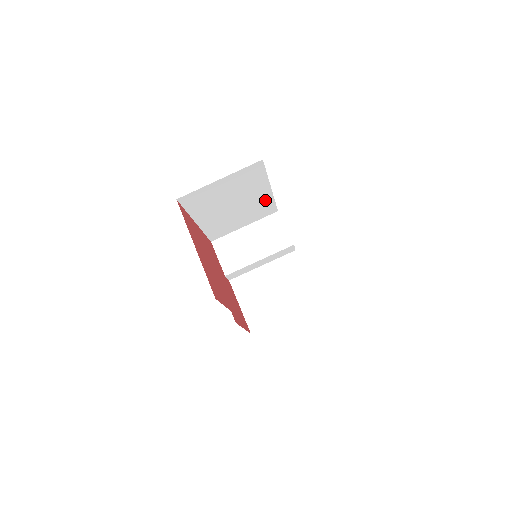
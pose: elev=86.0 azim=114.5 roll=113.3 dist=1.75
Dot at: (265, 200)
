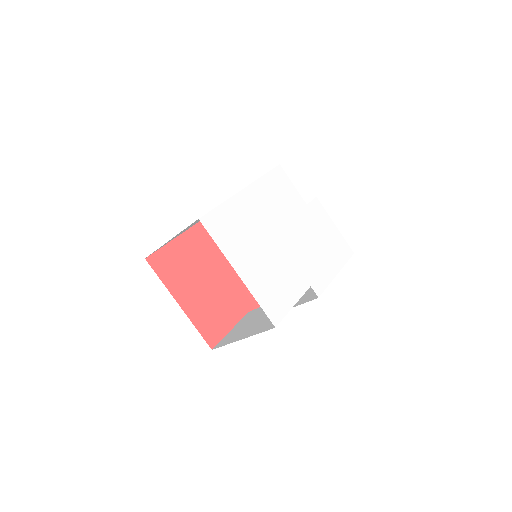
Dot at: occluded
